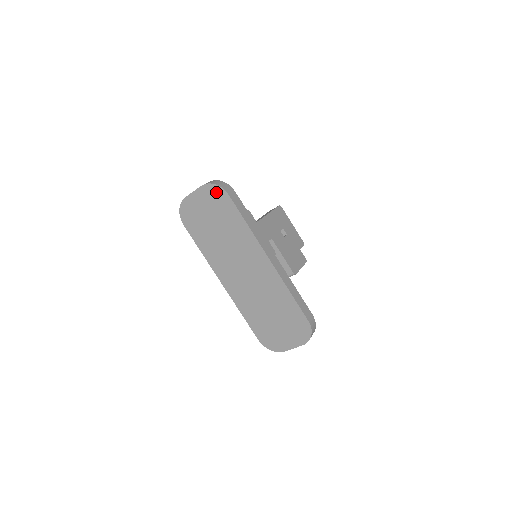
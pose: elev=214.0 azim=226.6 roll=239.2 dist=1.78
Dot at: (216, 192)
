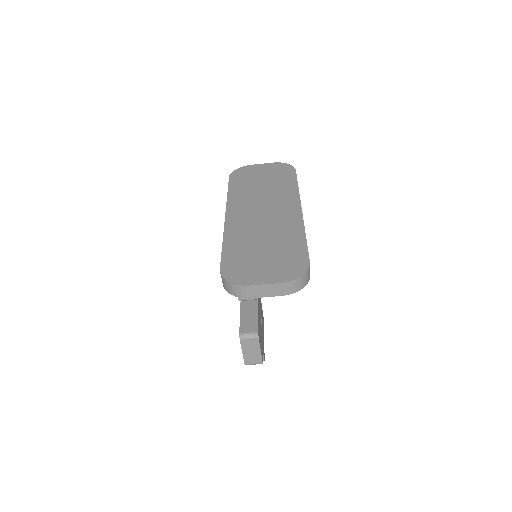
Dot at: (285, 167)
